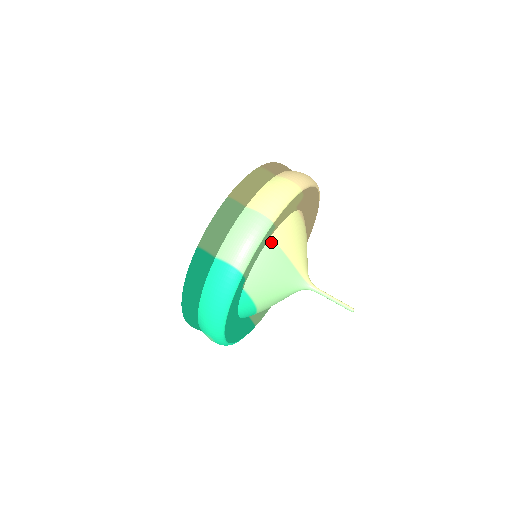
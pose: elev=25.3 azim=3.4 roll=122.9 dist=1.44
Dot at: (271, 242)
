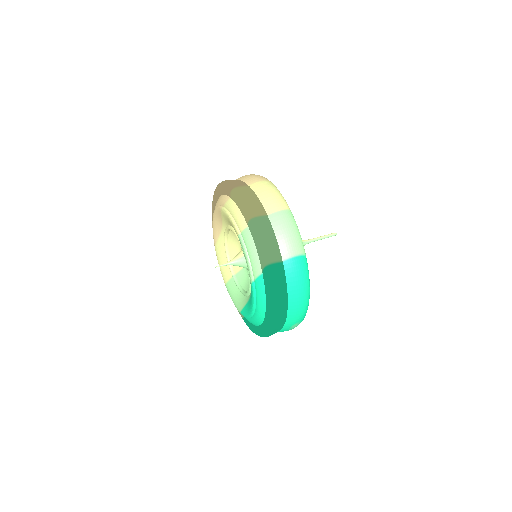
Dot at: occluded
